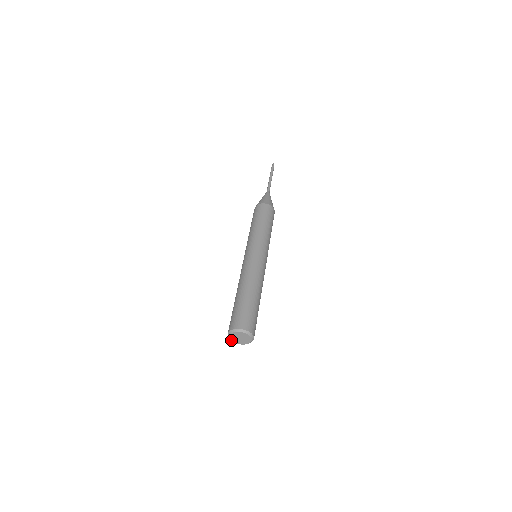
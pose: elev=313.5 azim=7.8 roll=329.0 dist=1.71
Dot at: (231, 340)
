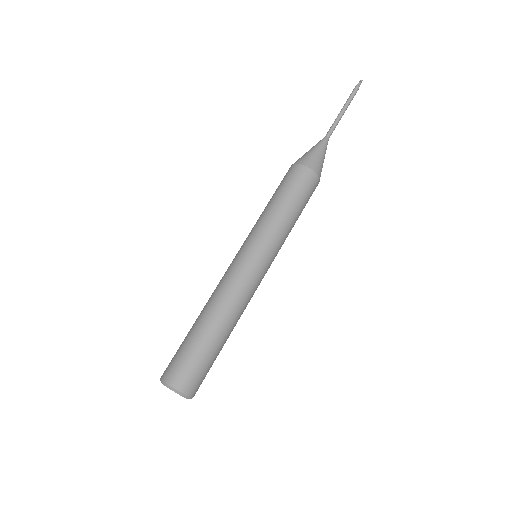
Dot at: occluded
